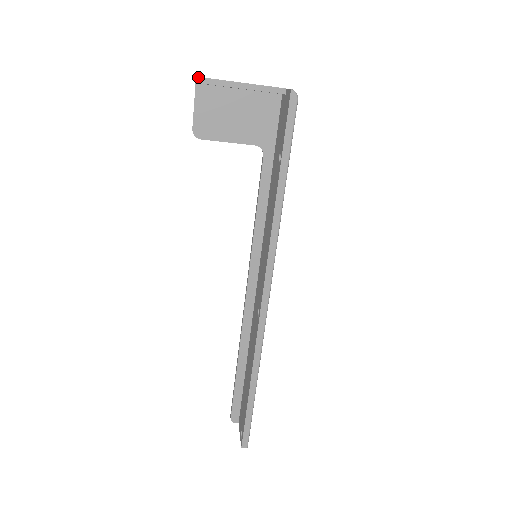
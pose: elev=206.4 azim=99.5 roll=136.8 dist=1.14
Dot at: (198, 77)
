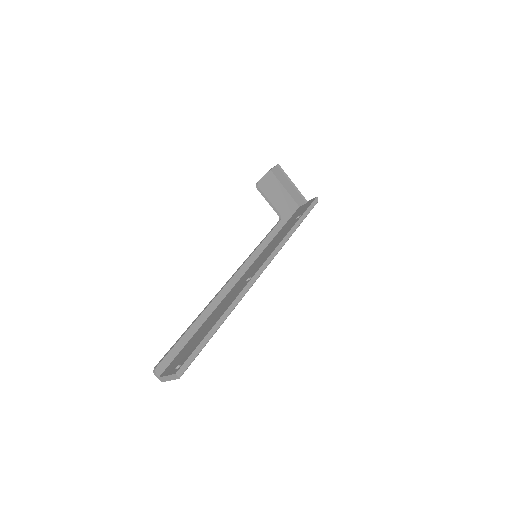
Dot at: (279, 165)
